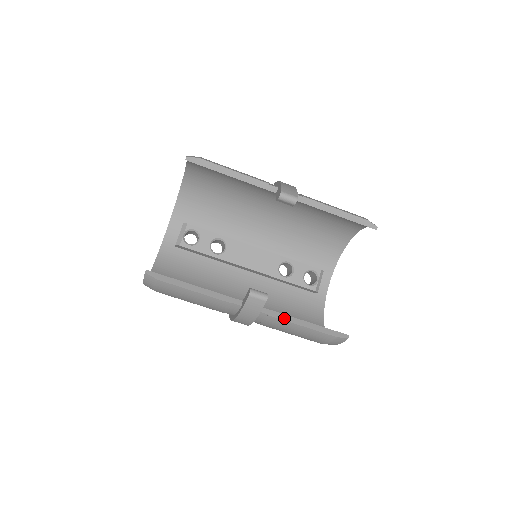
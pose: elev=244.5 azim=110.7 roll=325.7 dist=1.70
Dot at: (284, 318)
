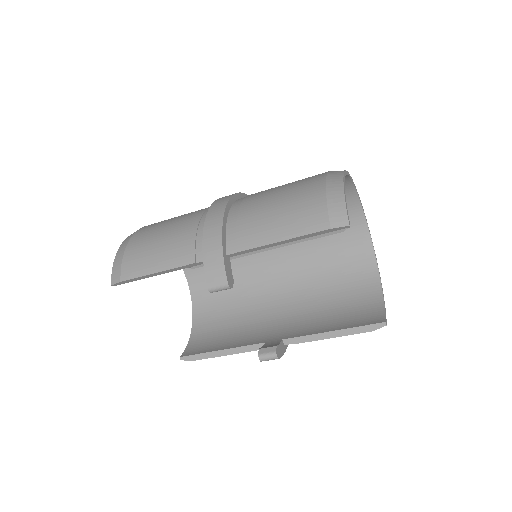
Dot at: (310, 339)
